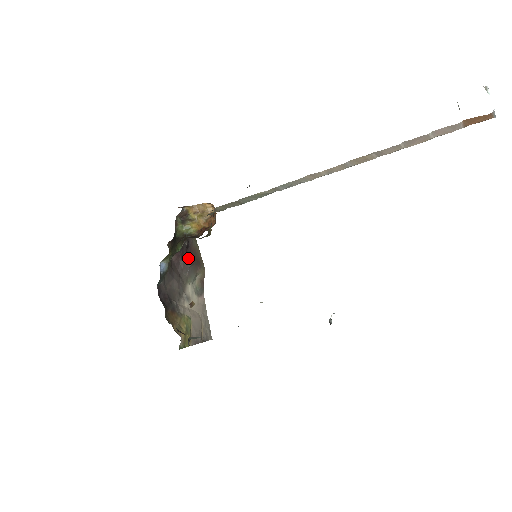
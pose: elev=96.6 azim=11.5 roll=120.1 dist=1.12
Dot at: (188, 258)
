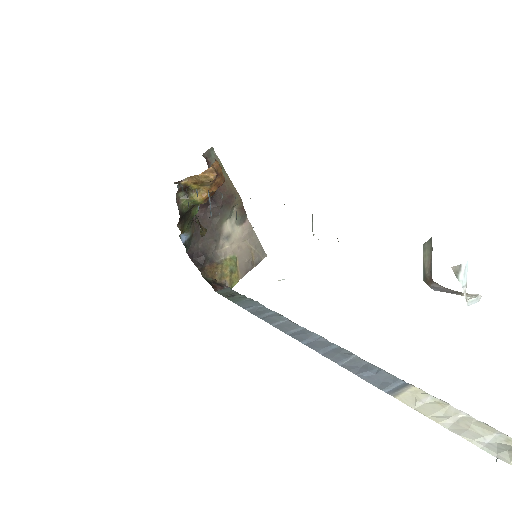
Dot at: (215, 202)
